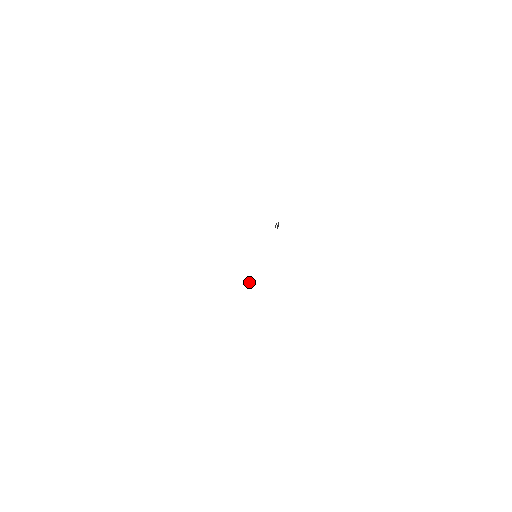
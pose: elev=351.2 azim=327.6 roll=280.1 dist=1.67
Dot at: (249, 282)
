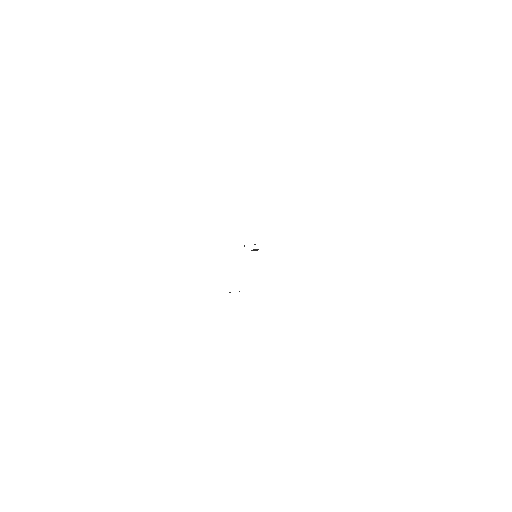
Dot at: occluded
